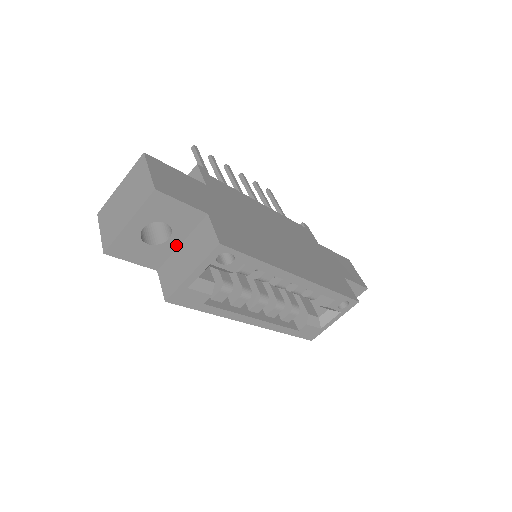
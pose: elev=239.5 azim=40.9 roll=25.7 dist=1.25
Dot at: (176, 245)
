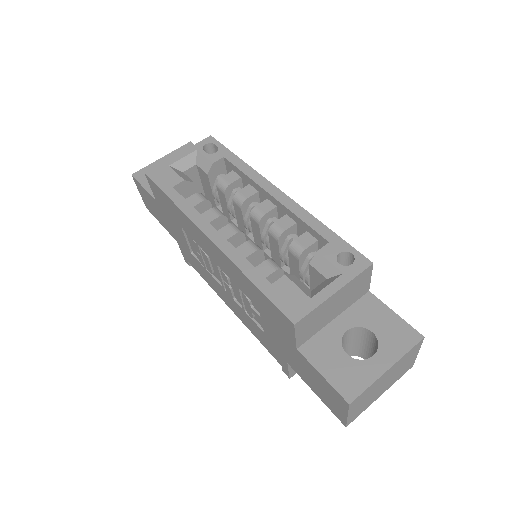
Dot at: occluded
